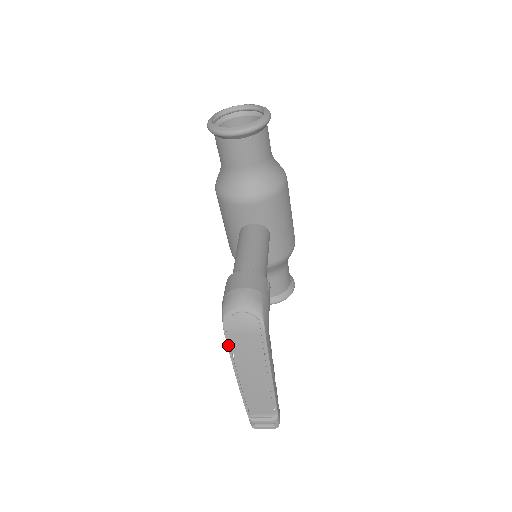
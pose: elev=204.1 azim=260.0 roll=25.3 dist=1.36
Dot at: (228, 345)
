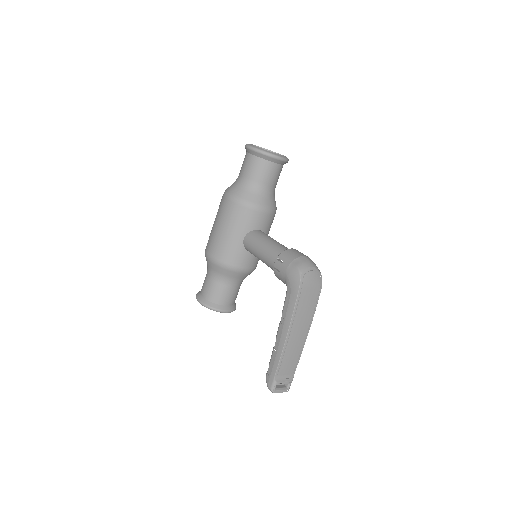
Dot at: (297, 298)
